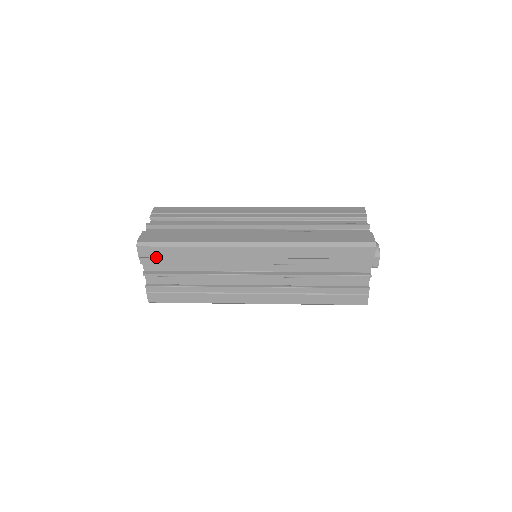
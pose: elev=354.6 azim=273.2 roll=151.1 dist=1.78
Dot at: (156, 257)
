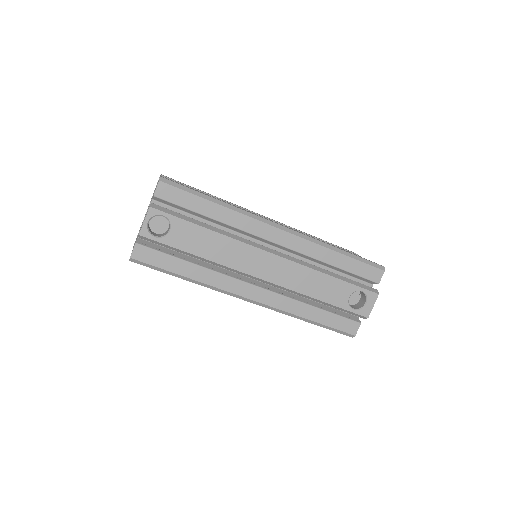
Dot at: (178, 182)
